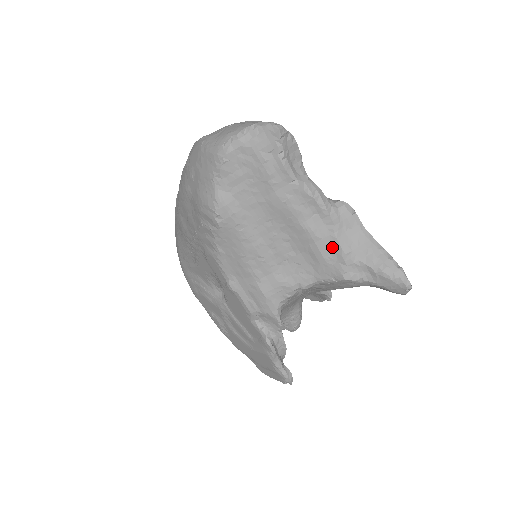
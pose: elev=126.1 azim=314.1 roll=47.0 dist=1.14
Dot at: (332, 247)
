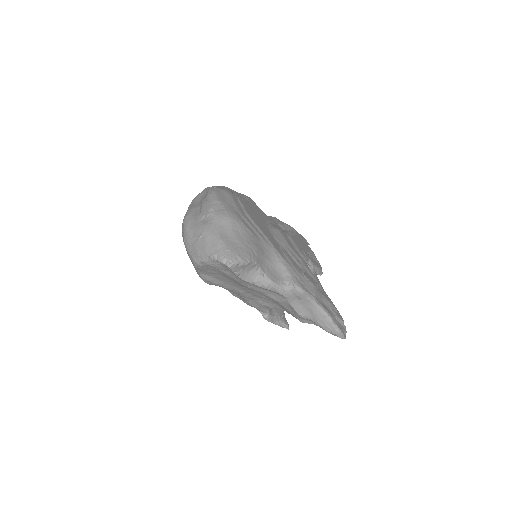
Dot at: (289, 307)
